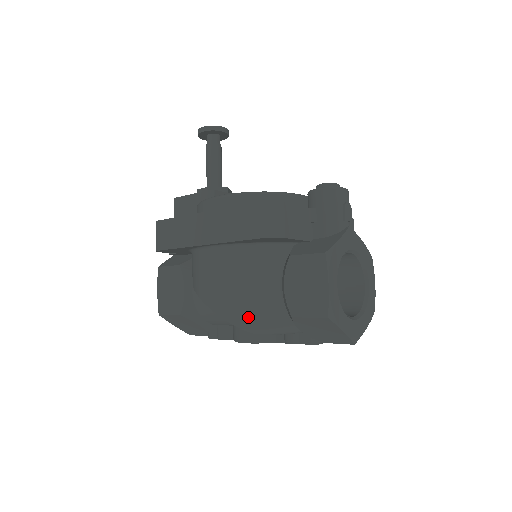
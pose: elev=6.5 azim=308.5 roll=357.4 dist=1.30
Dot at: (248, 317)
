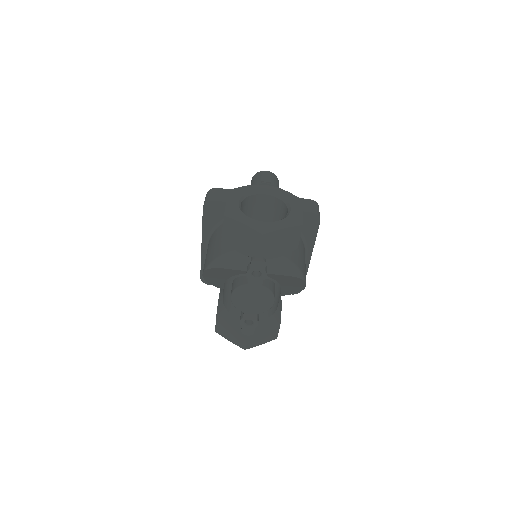
Dot at: (209, 260)
